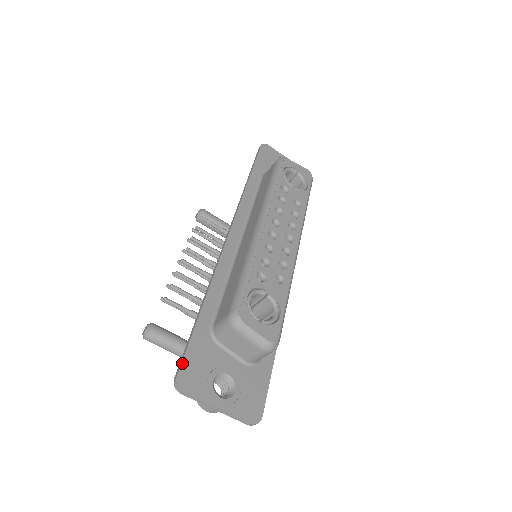
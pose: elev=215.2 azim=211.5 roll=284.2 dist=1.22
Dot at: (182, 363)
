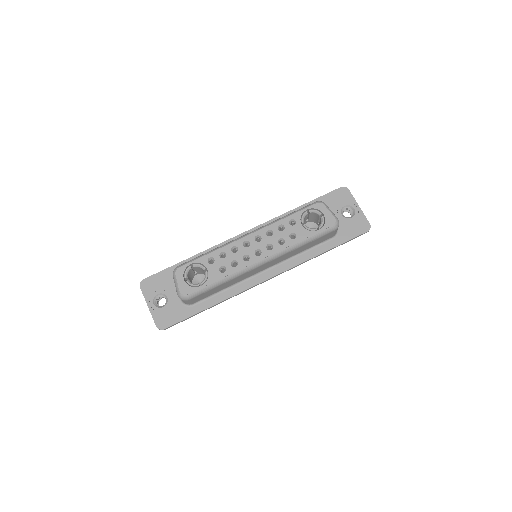
Dot at: (151, 276)
